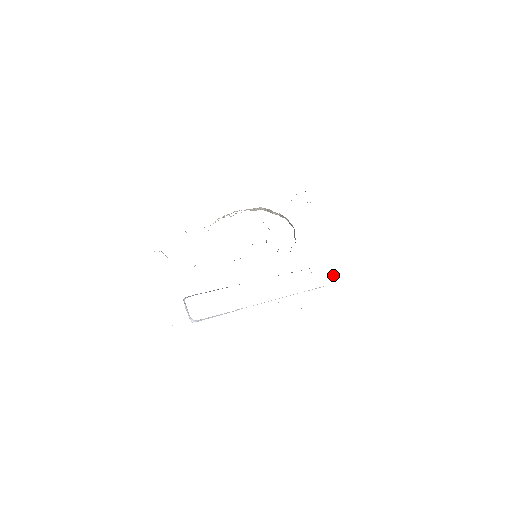
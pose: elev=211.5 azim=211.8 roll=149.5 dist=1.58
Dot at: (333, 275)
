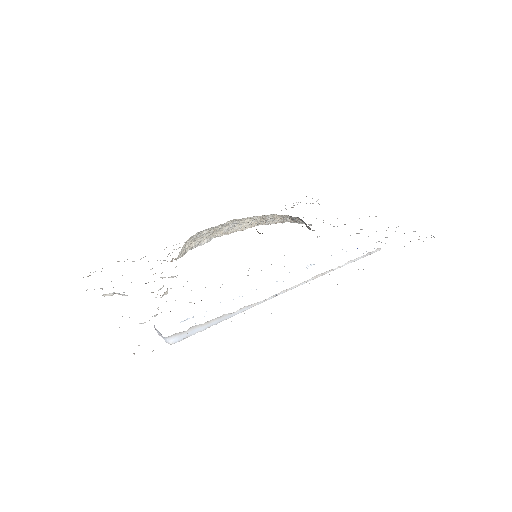
Dot at: occluded
